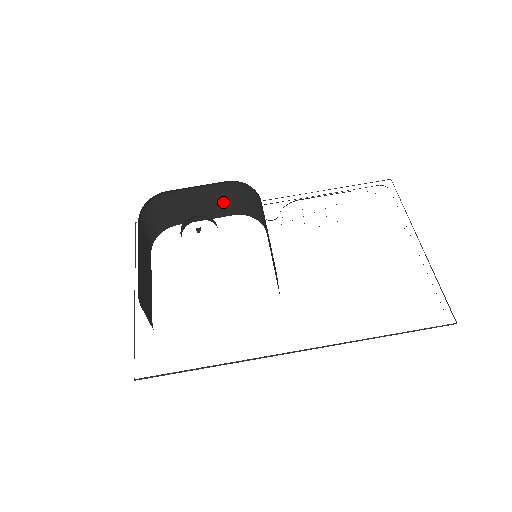
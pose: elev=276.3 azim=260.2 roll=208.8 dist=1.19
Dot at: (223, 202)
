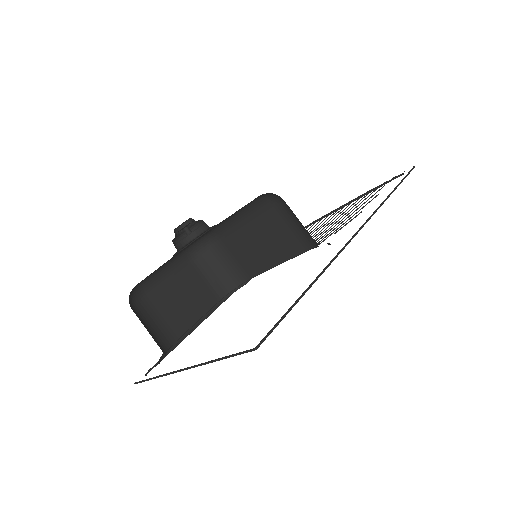
Dot at: (198, 288)
